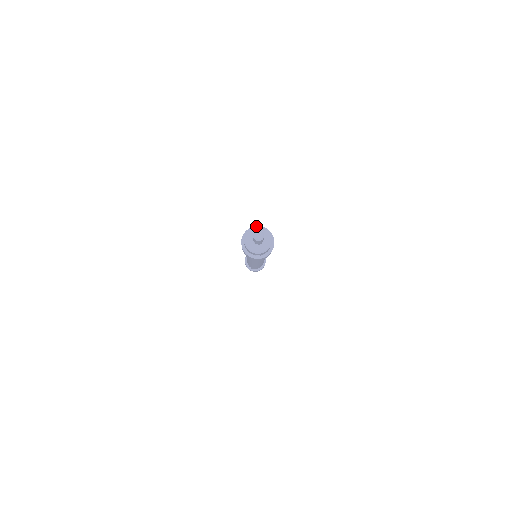
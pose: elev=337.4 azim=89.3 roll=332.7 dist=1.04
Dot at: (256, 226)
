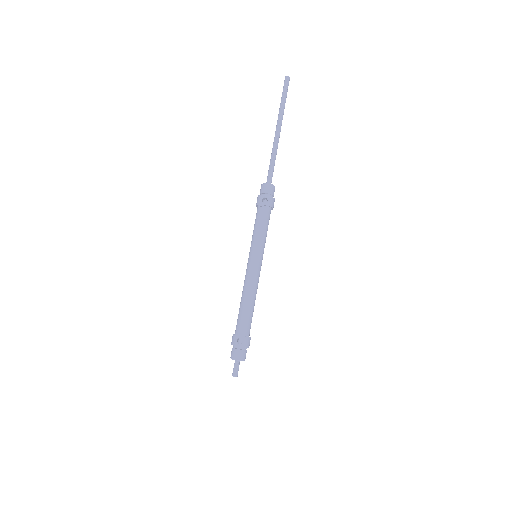
Dot at: (236, 360)
